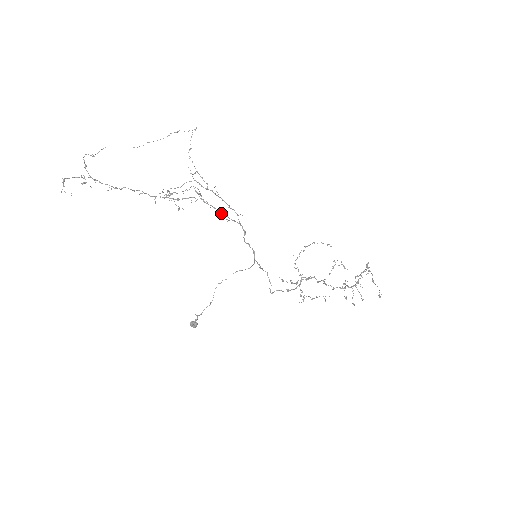
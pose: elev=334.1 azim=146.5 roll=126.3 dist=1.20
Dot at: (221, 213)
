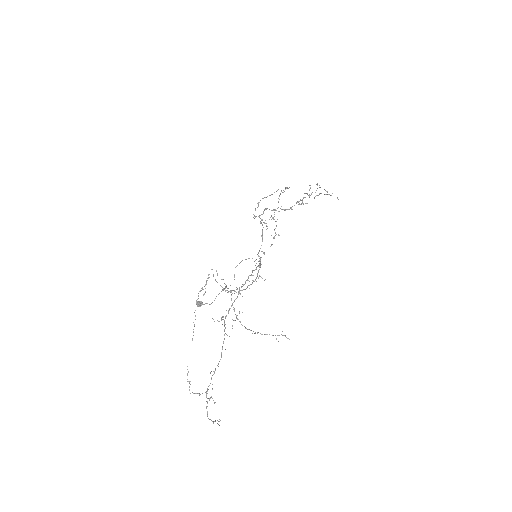
Dot at: occluded
